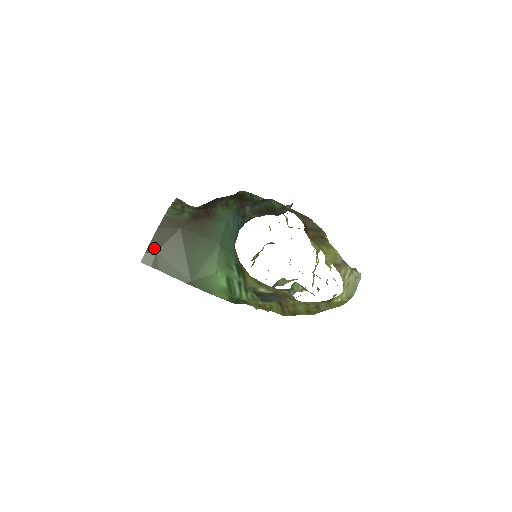
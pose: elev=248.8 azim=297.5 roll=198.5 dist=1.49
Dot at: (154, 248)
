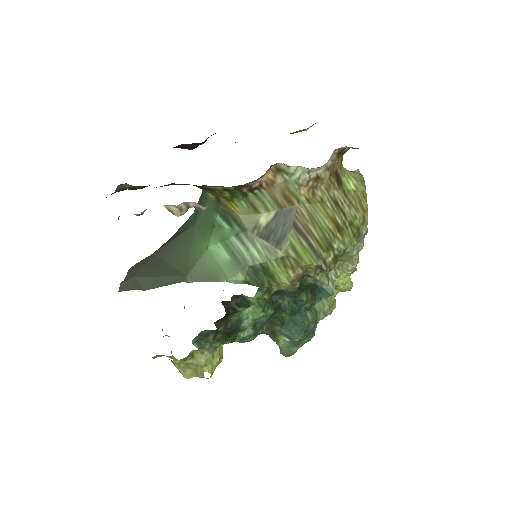
Dot at: (130, 277)
